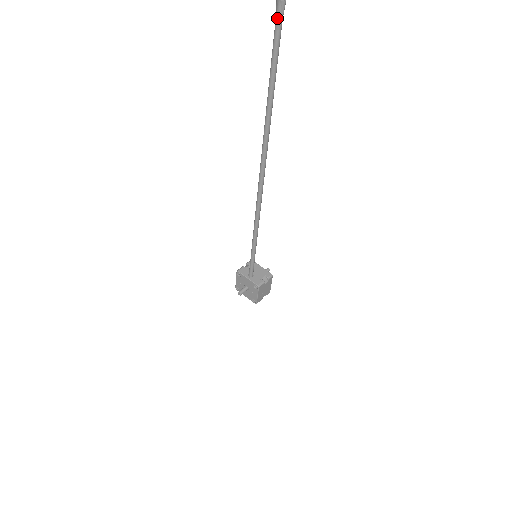
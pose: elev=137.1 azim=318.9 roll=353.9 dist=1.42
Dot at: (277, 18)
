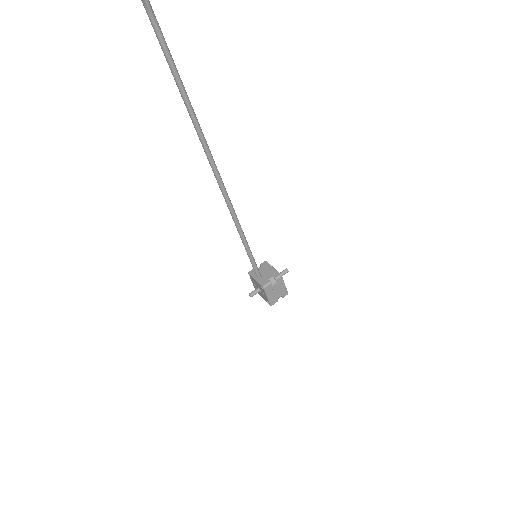
Dot at: occluded
